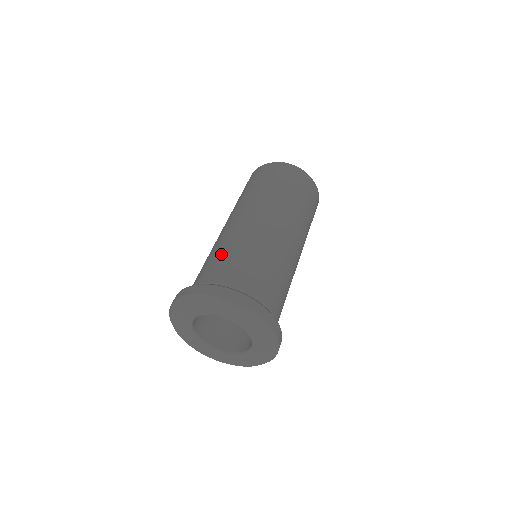
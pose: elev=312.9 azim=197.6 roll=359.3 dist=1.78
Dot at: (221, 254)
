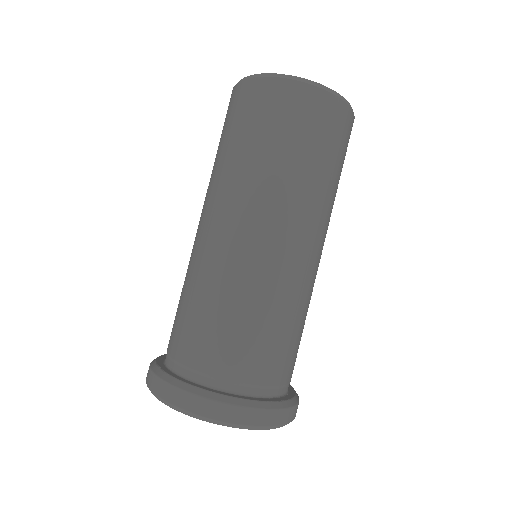
Dot at: (200, 311)
